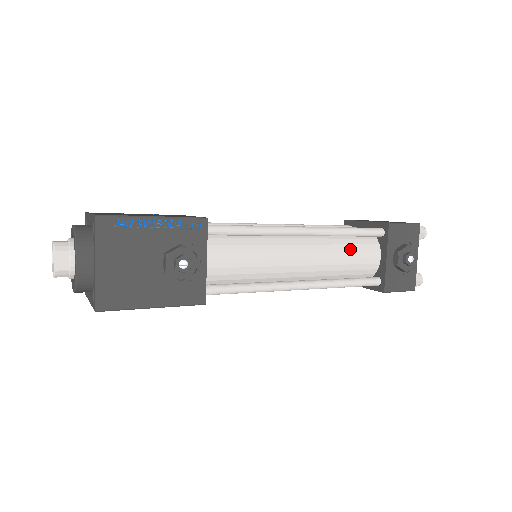
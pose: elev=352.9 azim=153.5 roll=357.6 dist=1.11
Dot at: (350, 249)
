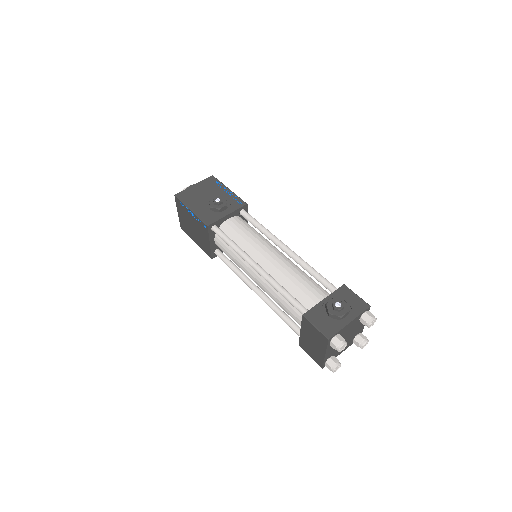
Dot at: (306, 281)
